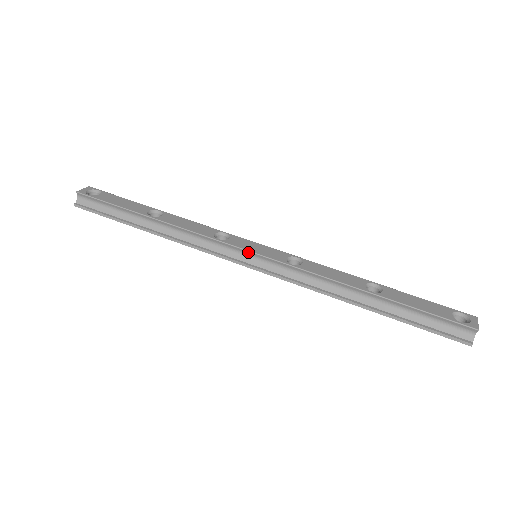
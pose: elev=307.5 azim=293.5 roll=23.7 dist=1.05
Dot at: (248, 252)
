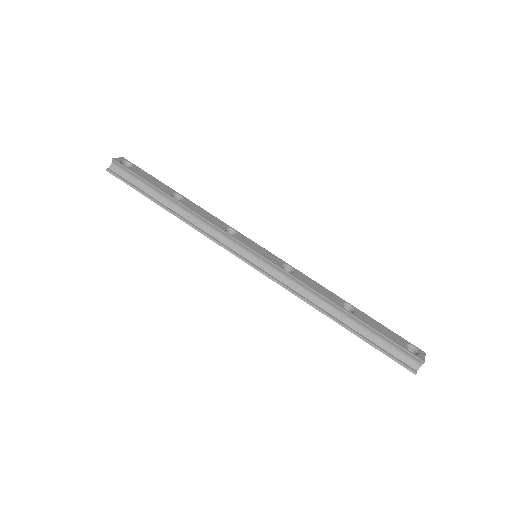
Dot at: (251, 251)
